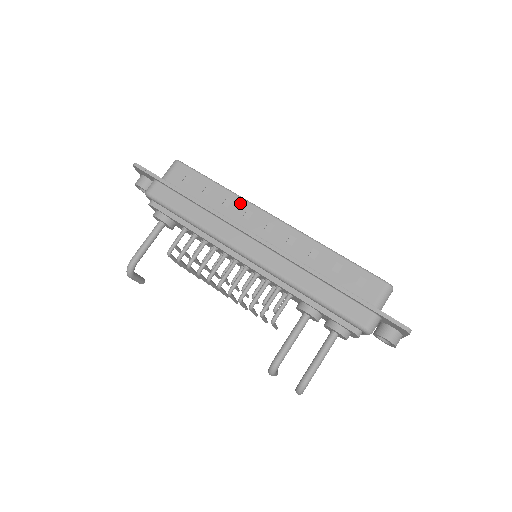
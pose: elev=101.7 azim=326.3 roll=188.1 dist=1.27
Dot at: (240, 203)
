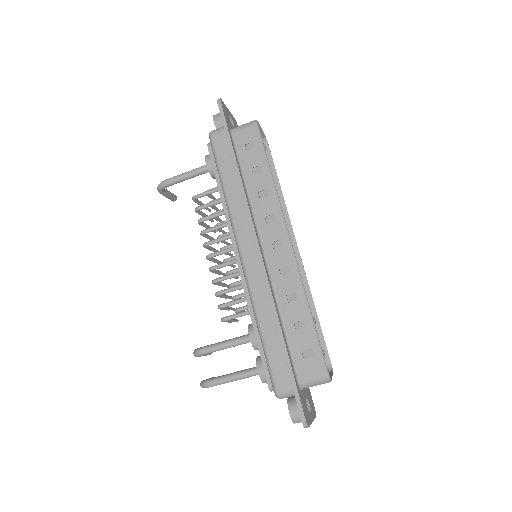
Dot at: (273, 203)
